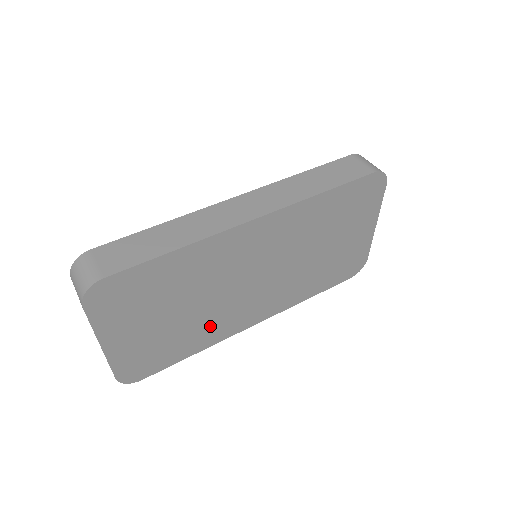
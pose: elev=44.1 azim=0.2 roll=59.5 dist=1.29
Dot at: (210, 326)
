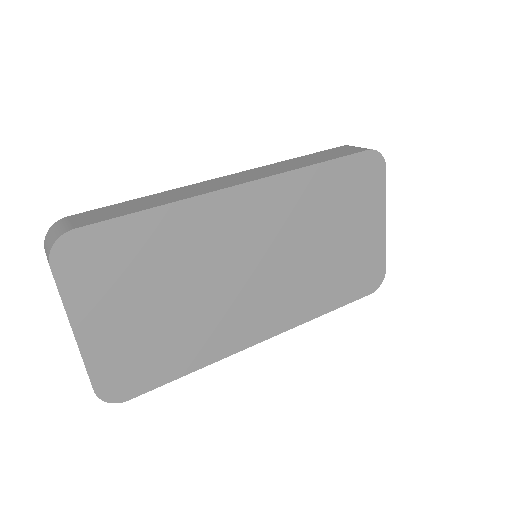
Dot at: (207, 331)
